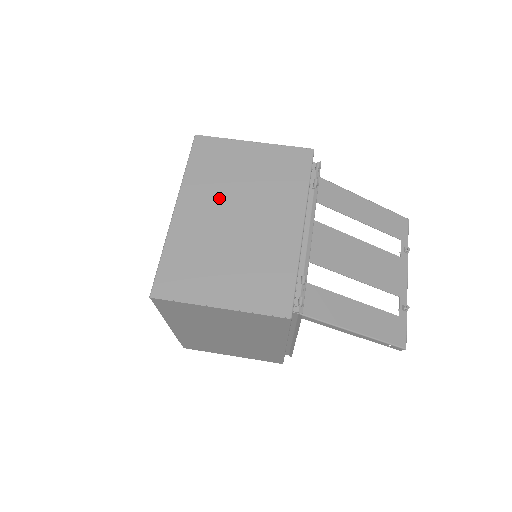
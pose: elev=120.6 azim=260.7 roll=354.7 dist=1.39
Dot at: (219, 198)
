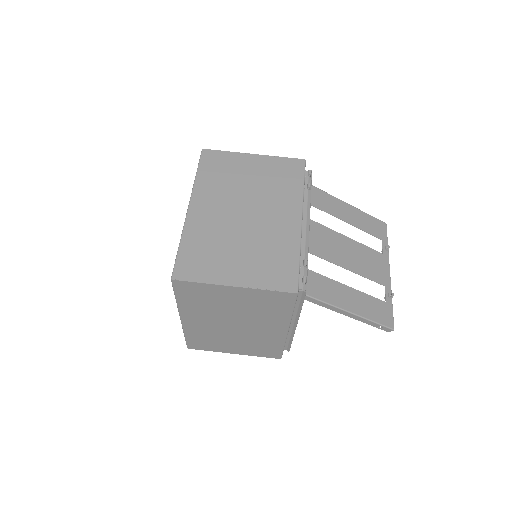
Dot at: (227, 198)
